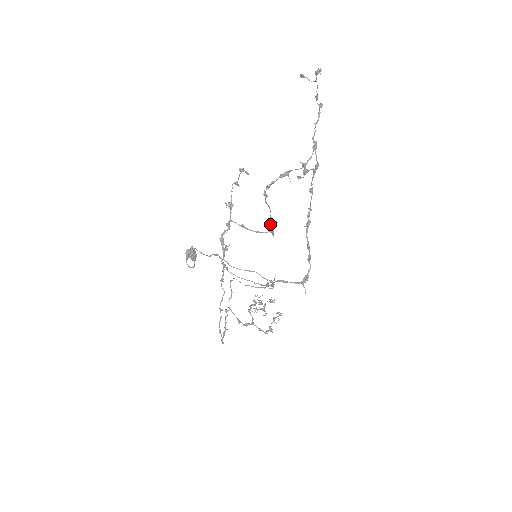
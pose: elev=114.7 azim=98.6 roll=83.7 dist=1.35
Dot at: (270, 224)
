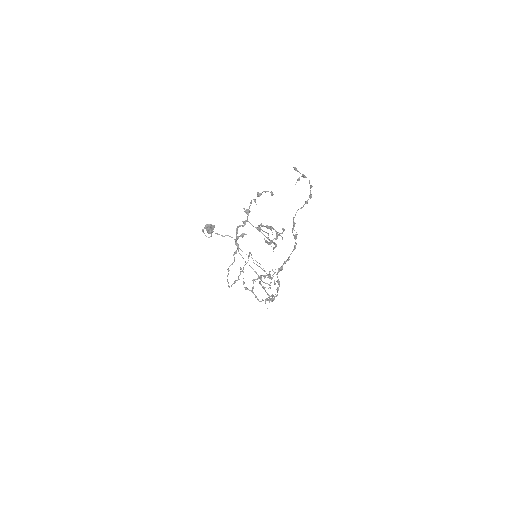
Dot at: occluded
